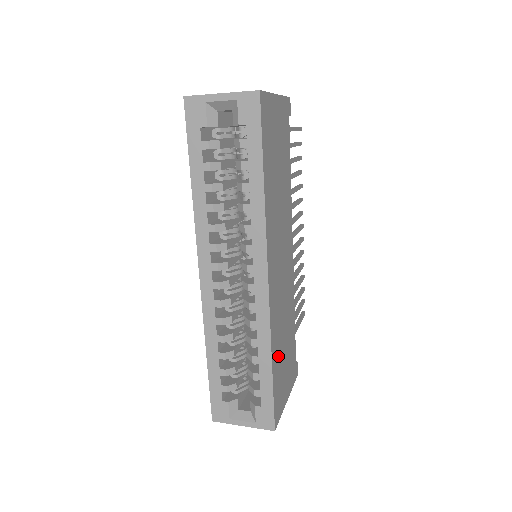
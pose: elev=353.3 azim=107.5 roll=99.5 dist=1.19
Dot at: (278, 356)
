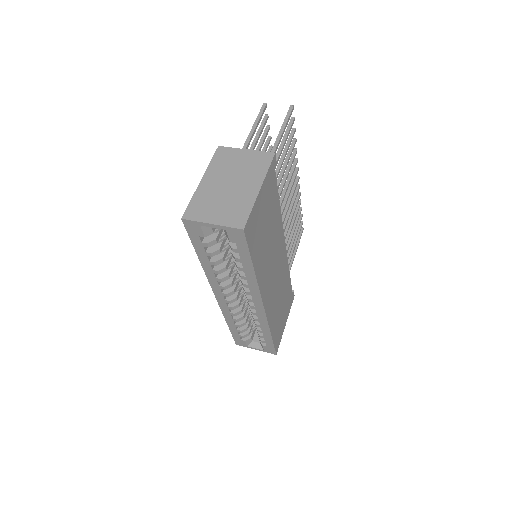
Dot at: (276, 321)
